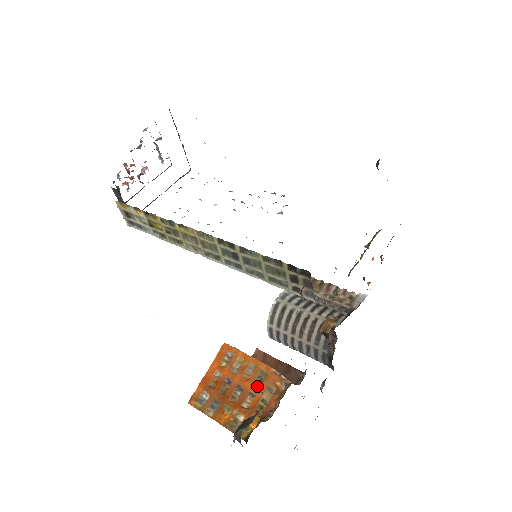
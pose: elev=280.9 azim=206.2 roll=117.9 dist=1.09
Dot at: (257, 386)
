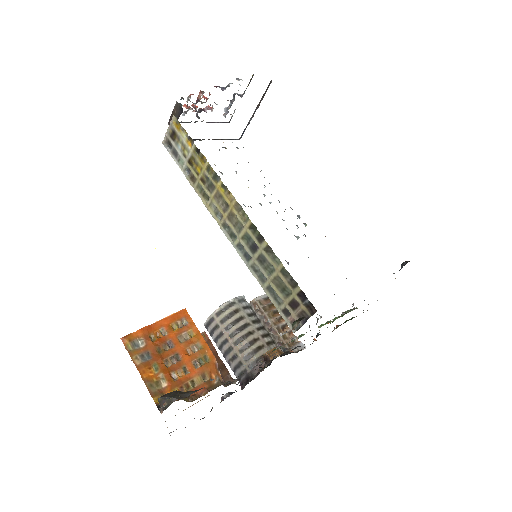
Dot at: (194, 366)
